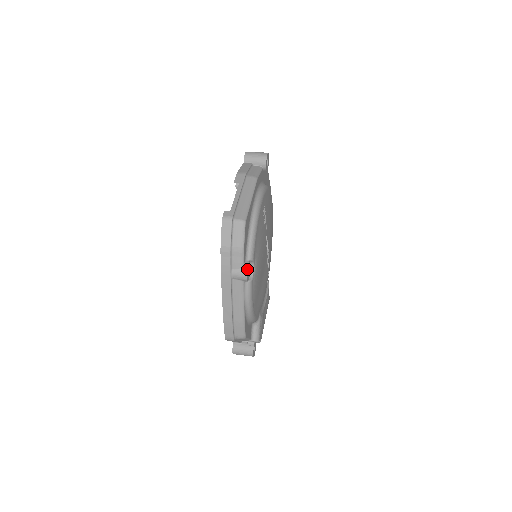
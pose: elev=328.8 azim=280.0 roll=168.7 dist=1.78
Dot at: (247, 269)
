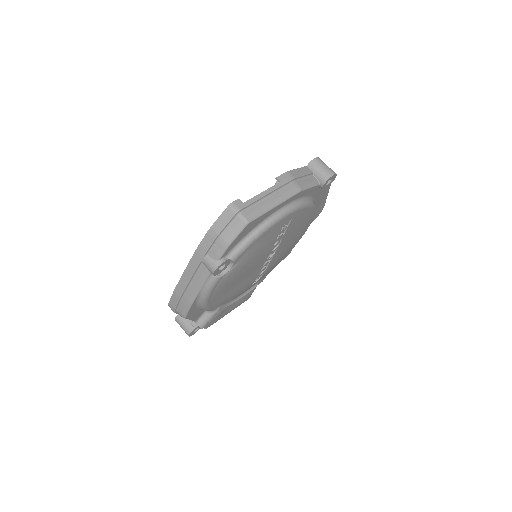
Dot at: (220, 265)
